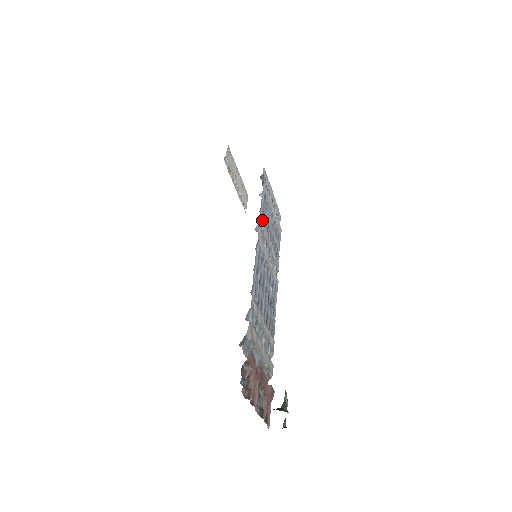
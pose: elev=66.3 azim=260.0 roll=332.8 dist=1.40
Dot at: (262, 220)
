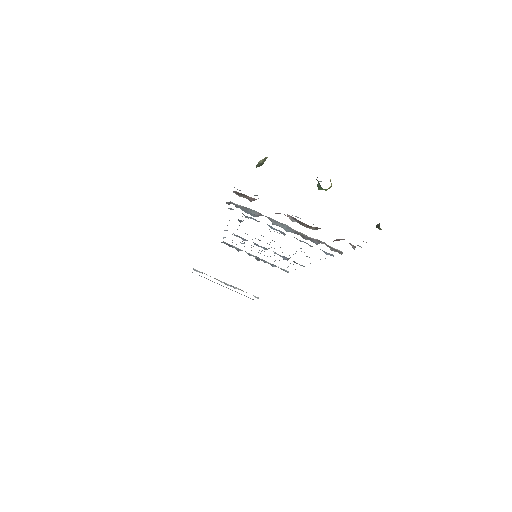
Dot at: occluded
